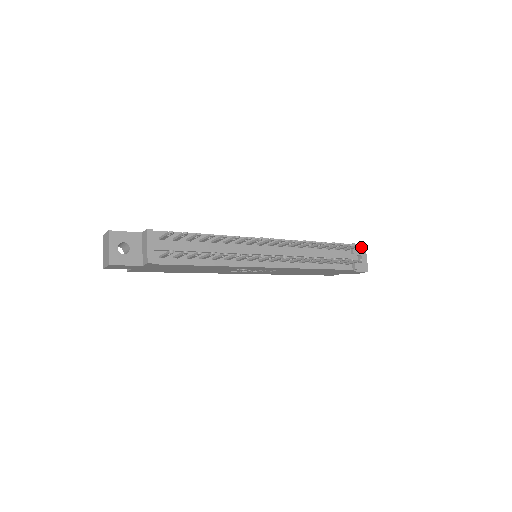
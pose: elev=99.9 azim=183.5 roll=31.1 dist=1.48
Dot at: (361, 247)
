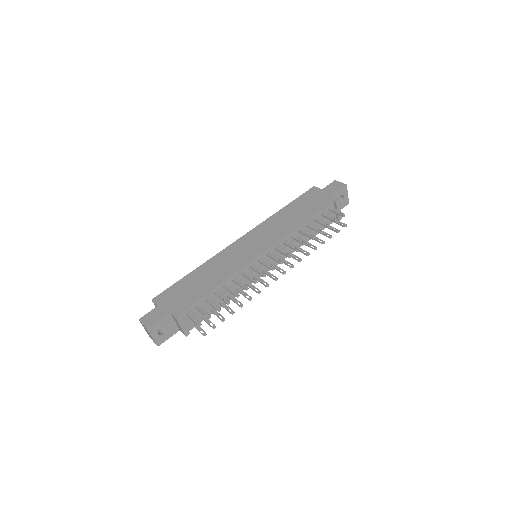
Dot at: (343, 188)
